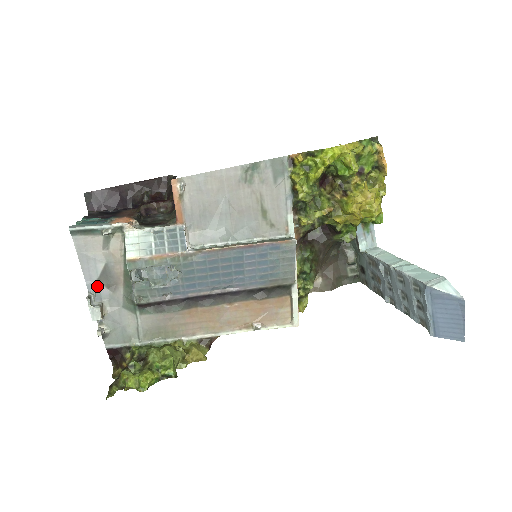
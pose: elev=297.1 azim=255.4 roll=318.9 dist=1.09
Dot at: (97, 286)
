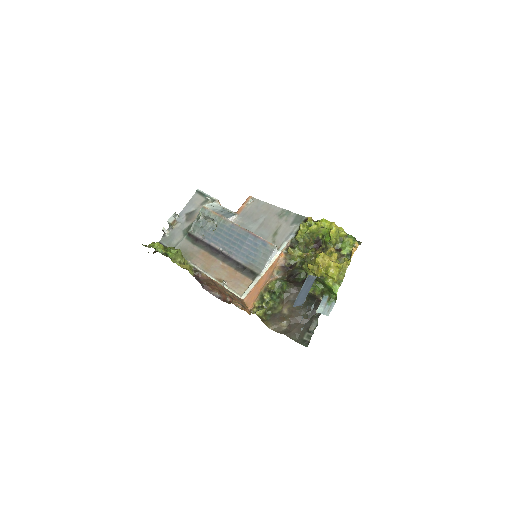
Dot at: (183, 216)
